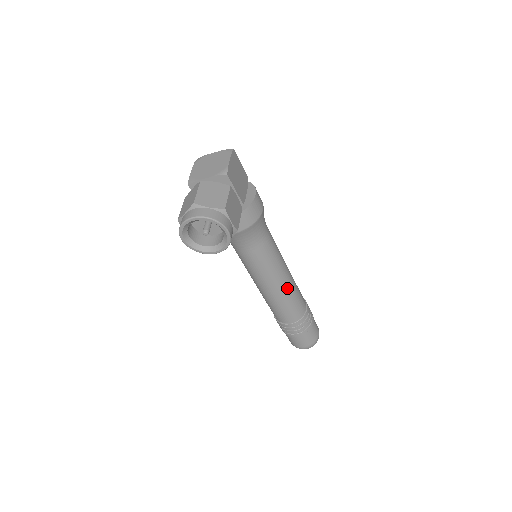
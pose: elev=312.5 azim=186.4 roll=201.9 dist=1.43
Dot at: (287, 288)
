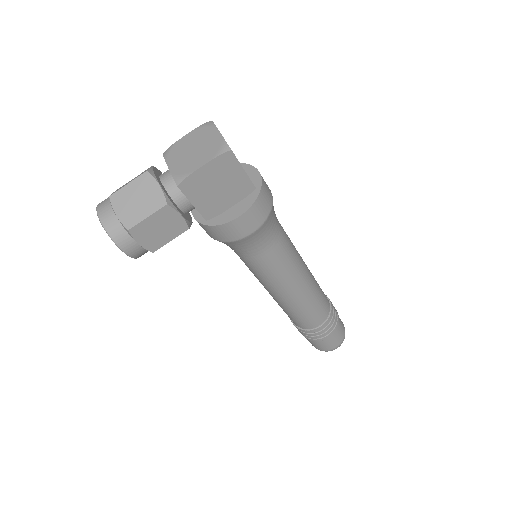
Dot at: (286, 303)
